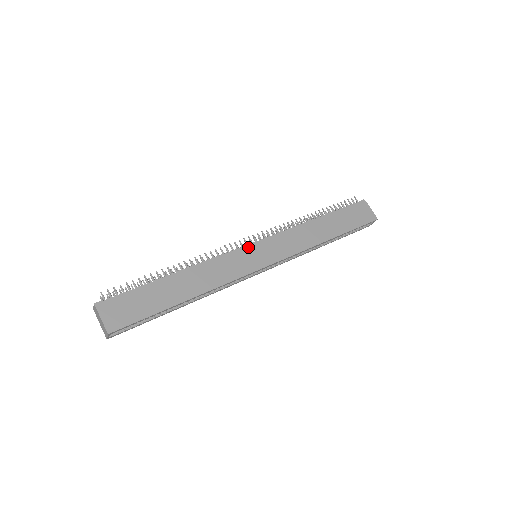
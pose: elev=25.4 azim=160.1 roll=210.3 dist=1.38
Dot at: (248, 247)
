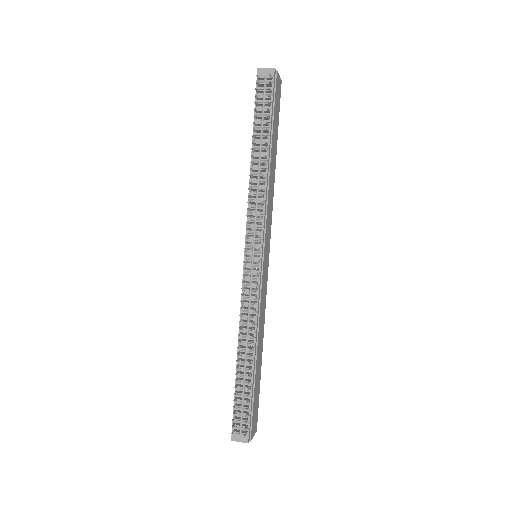
Dot at: (262, 265)
